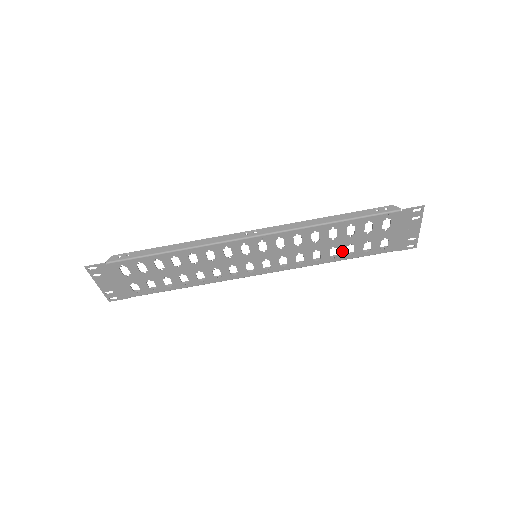
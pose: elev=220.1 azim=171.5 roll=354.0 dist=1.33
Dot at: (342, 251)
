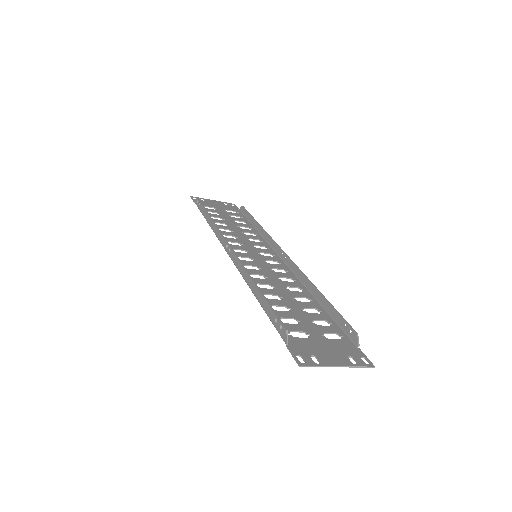
Dot at: (307, 306)
